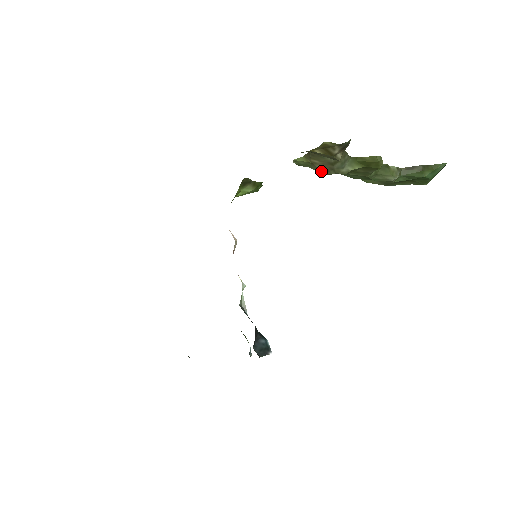
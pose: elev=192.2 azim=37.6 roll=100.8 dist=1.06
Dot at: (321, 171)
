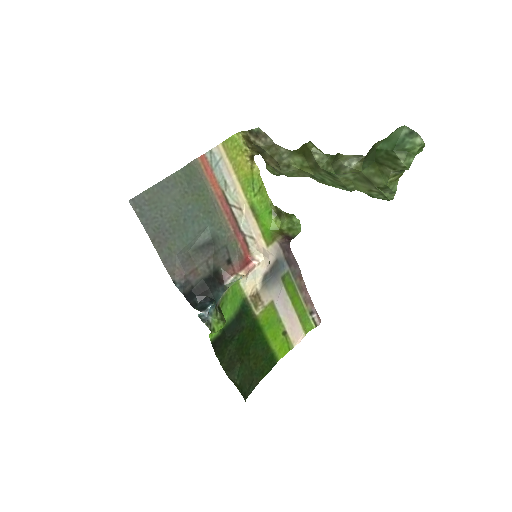
Dot at: (278, 170)
